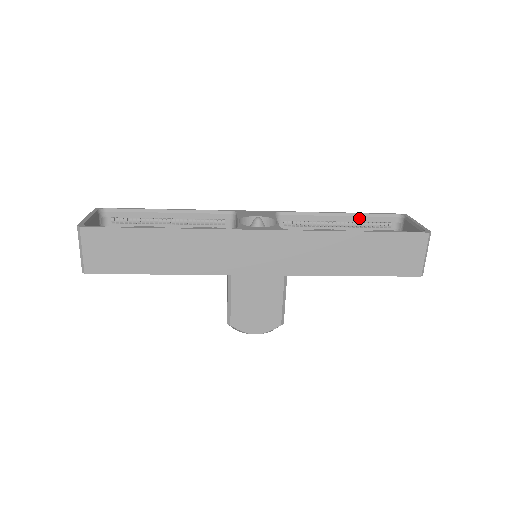
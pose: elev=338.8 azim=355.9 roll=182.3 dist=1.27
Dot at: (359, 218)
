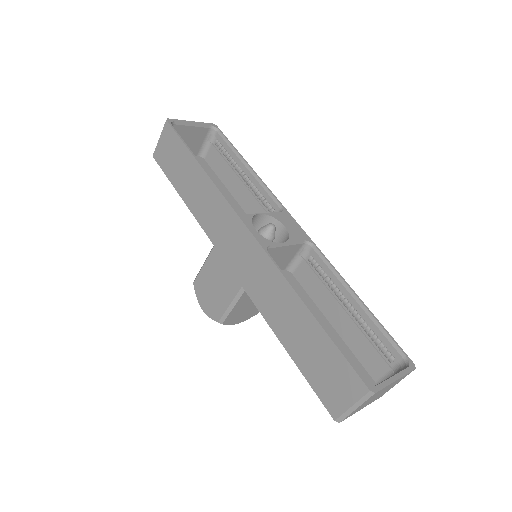
Dot at: (370, 321)
